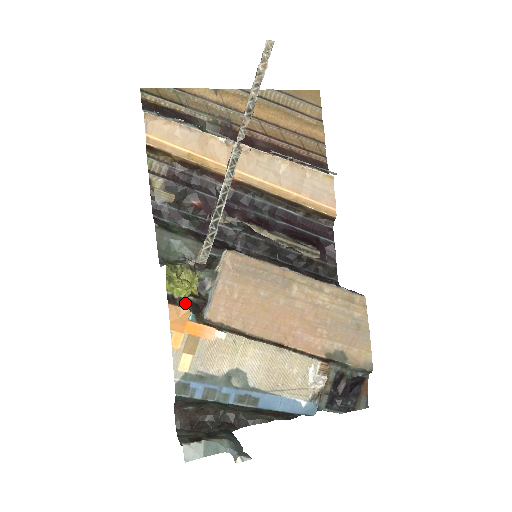
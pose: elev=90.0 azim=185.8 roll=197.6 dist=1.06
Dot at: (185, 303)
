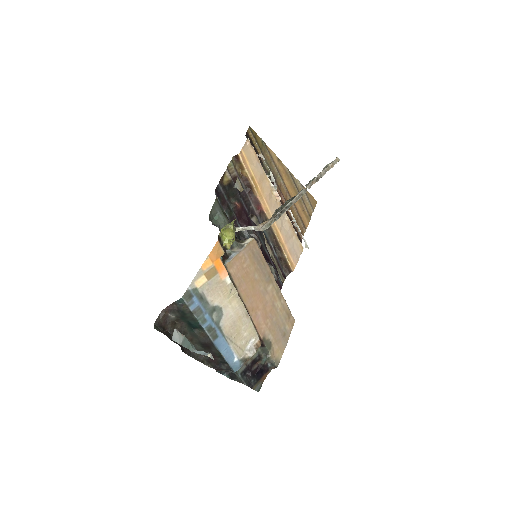
Dot at: (222, 248)
